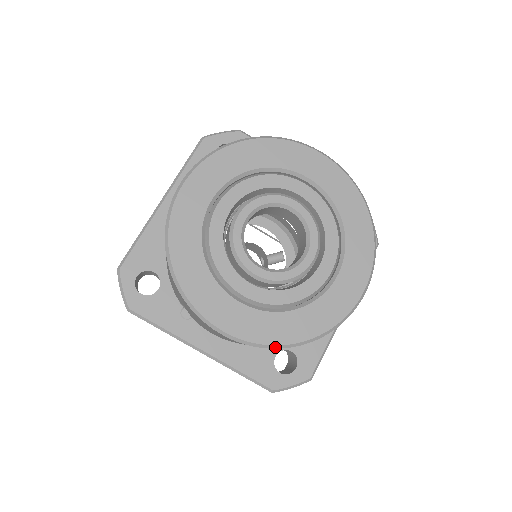
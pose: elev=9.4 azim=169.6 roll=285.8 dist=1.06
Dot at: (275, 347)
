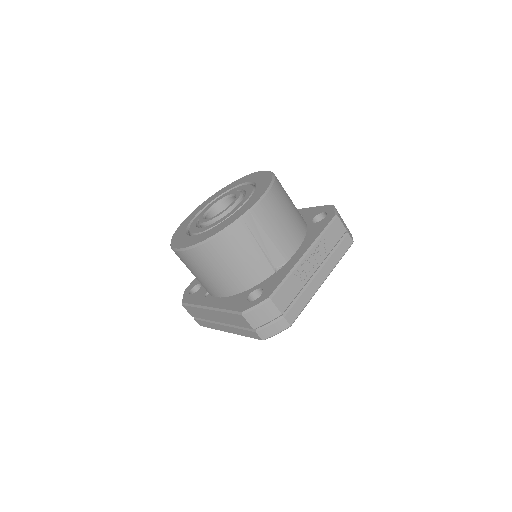
Dot at: (201, 244)
